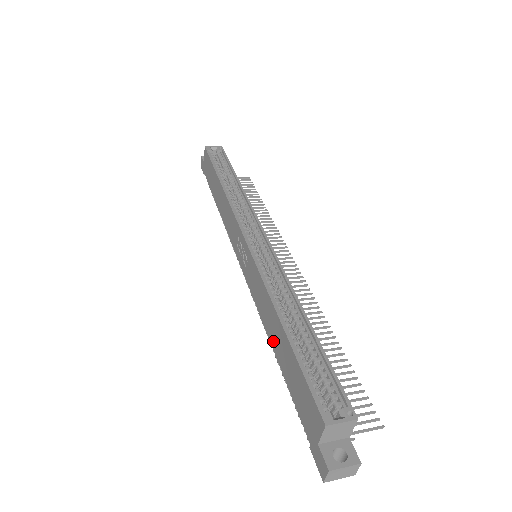
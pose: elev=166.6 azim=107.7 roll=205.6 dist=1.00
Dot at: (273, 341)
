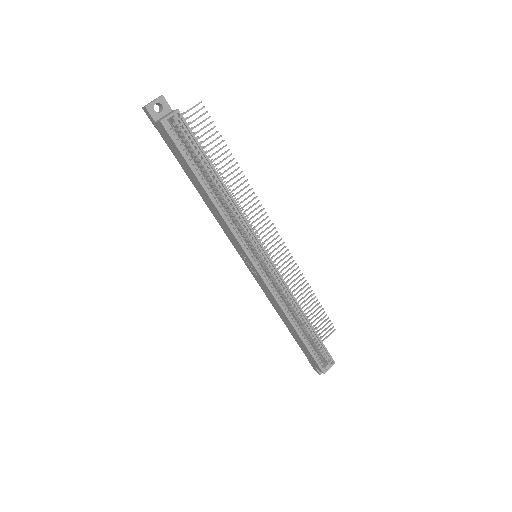
Dot at: (284, 321)
